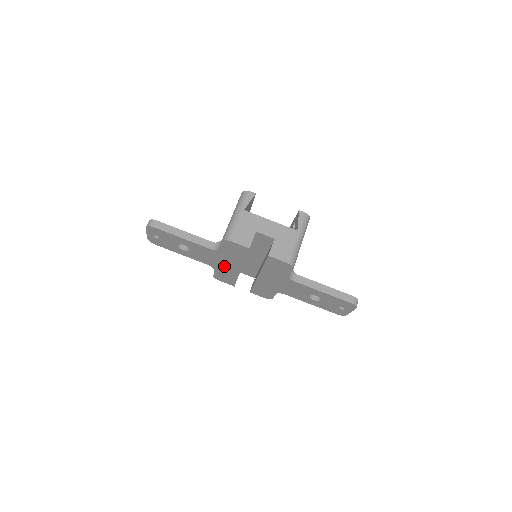
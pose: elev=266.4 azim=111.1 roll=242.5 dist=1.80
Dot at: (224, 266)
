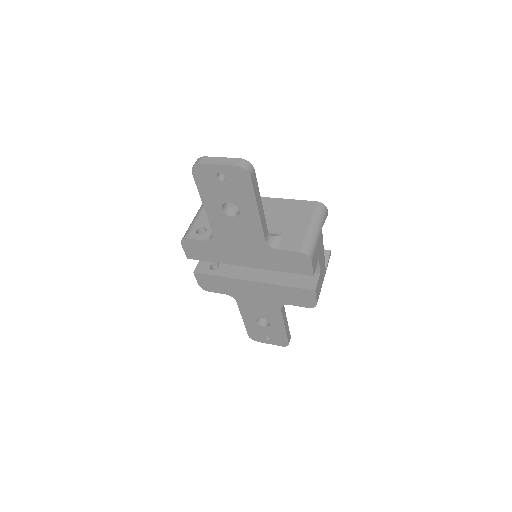
Dot at: (233, 251)
